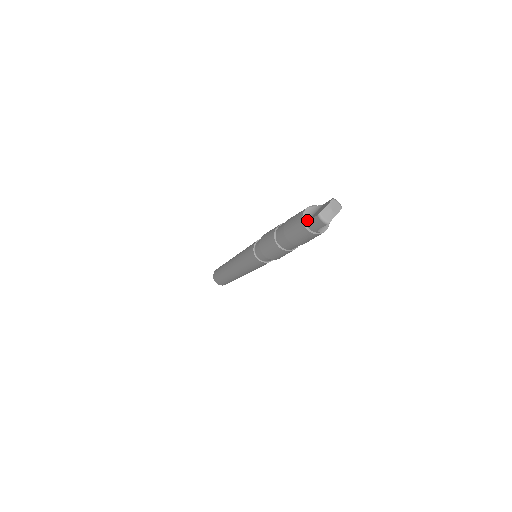
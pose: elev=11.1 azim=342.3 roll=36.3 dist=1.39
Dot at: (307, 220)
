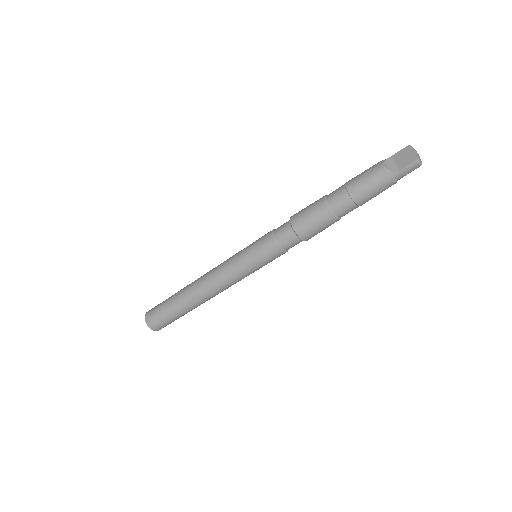
Dot at: (397, 171)
